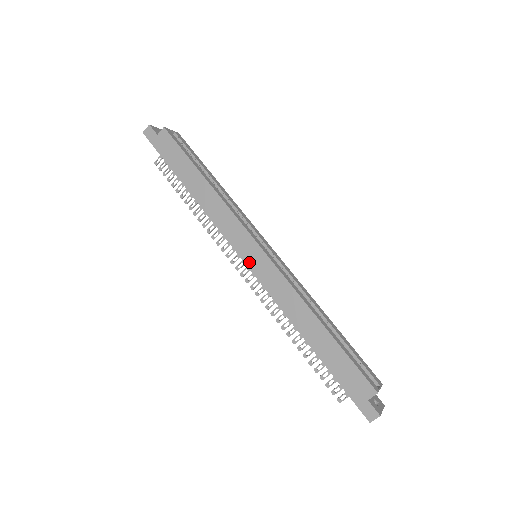
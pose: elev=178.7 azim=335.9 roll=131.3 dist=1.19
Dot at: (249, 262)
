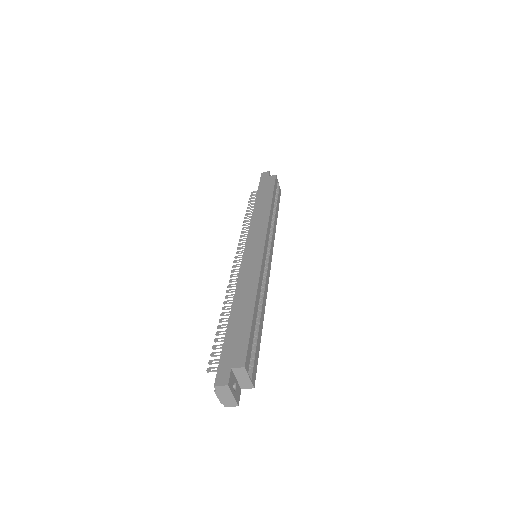
Dot at: (248, 249)
